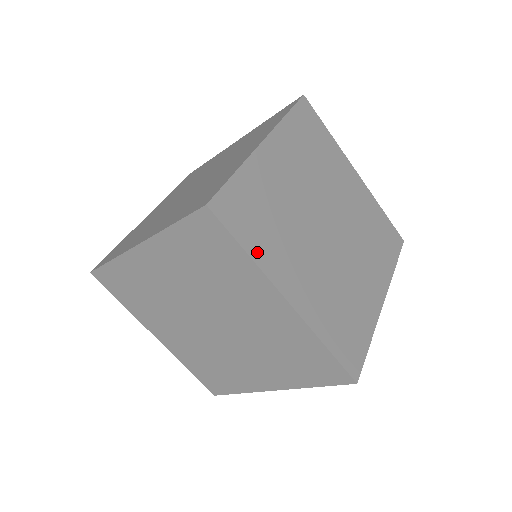
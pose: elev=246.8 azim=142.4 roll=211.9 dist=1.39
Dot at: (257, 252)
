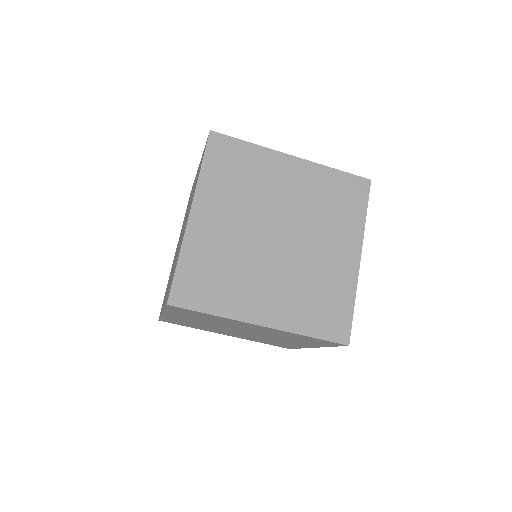
Dot at: (221, 308)
